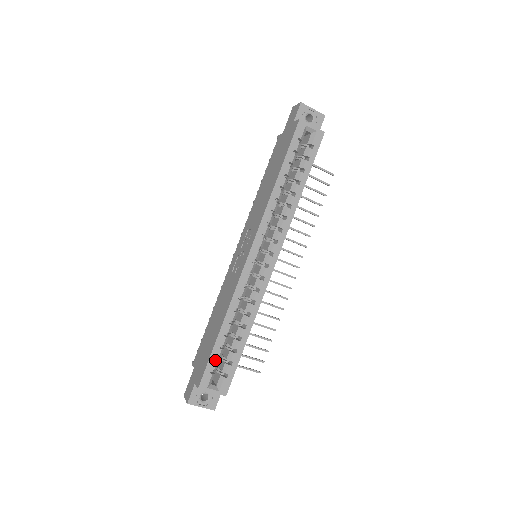
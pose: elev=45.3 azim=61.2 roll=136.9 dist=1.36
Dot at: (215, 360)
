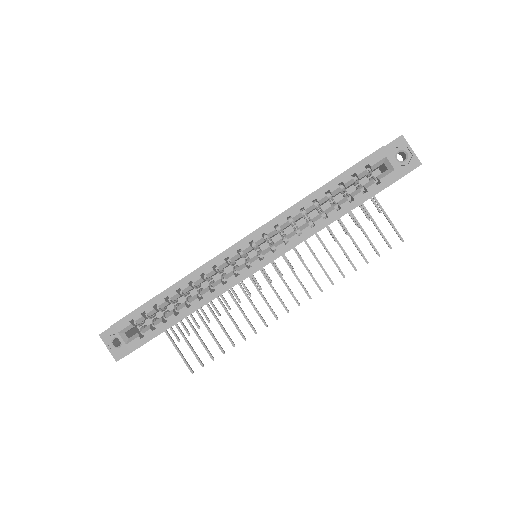
Dot at: (143, 314)
